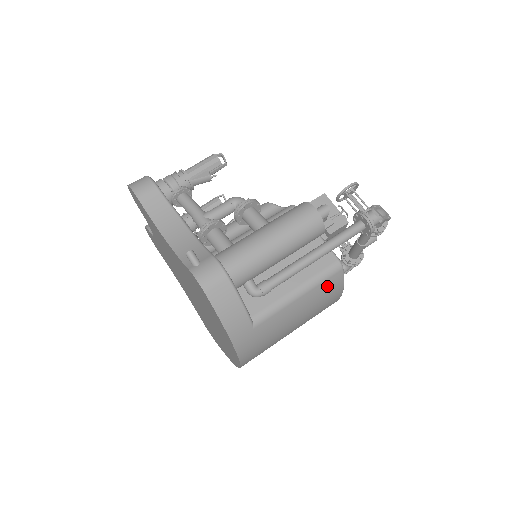
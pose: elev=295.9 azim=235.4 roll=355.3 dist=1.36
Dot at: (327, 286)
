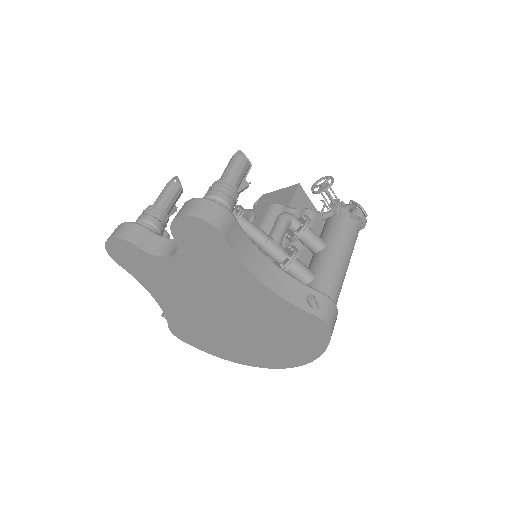
Dot at: occluded
